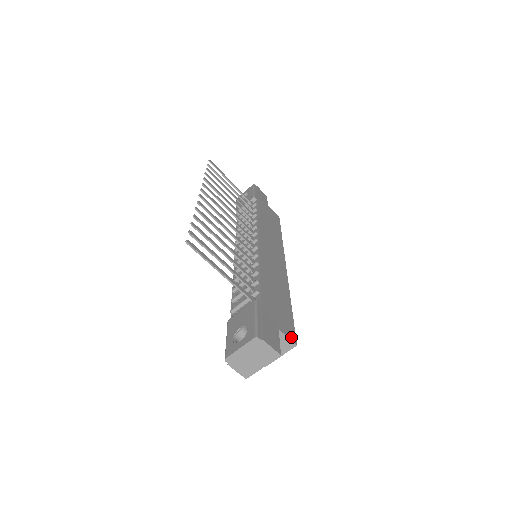
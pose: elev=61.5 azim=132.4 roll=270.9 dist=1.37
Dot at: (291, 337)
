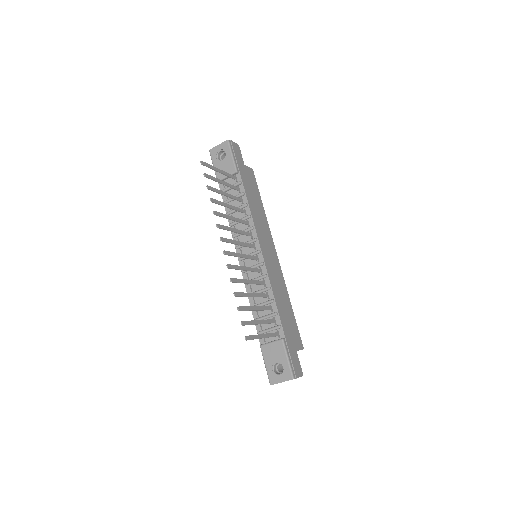
Dot at: (301, 346)
